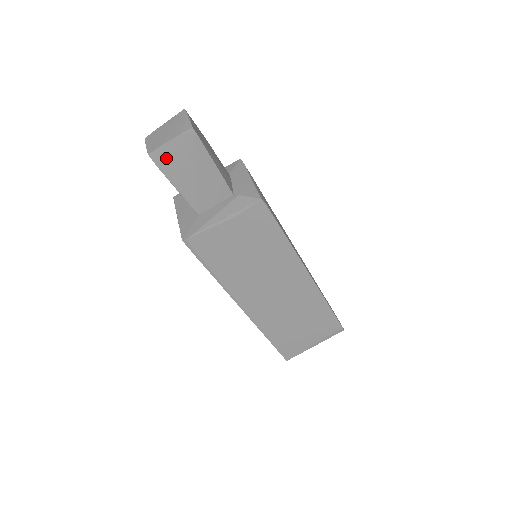
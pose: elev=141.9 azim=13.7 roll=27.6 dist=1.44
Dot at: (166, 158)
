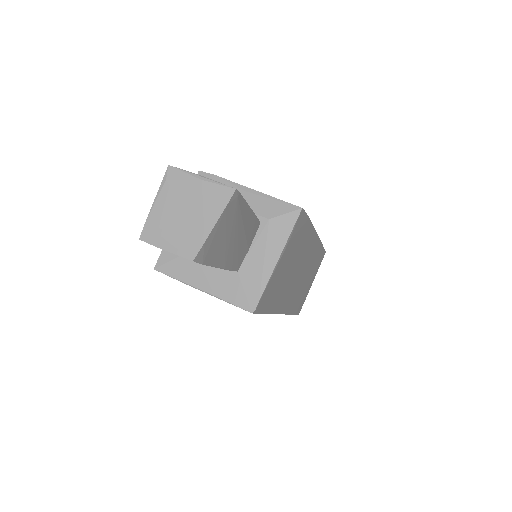
Dot at: (211, 247)
